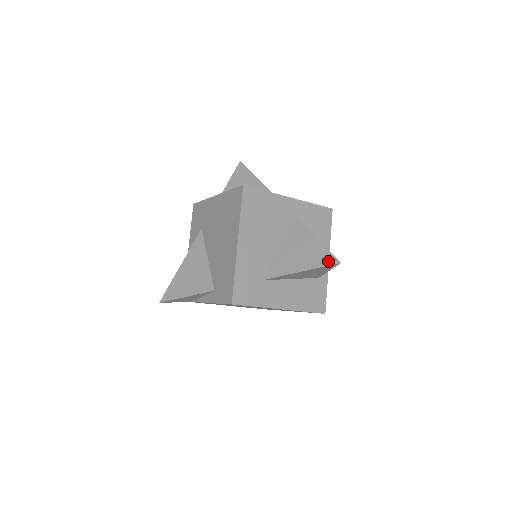
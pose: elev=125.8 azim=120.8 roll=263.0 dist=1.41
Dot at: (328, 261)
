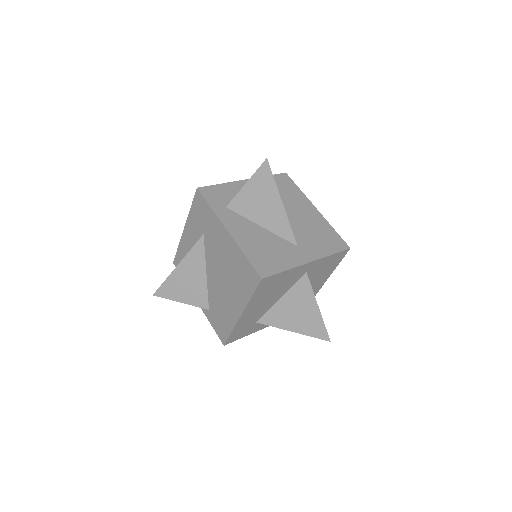
Dot at: (320, 335)
